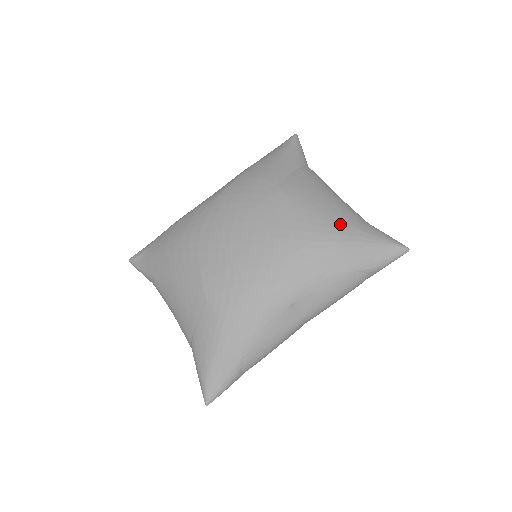
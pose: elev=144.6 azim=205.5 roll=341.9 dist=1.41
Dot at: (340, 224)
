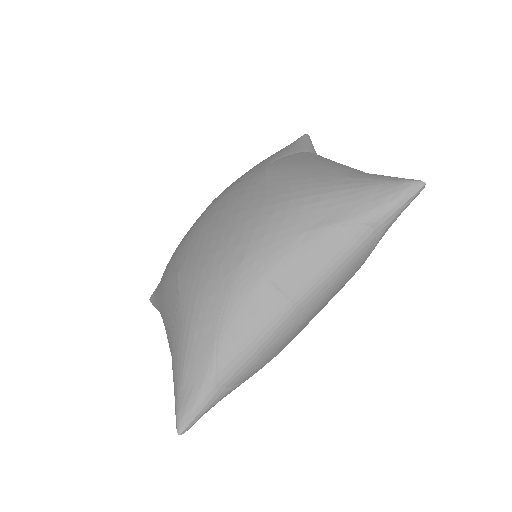
Dot at: (325, 178)
